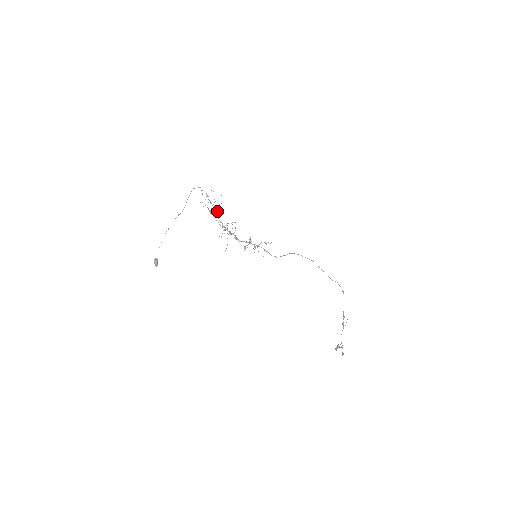
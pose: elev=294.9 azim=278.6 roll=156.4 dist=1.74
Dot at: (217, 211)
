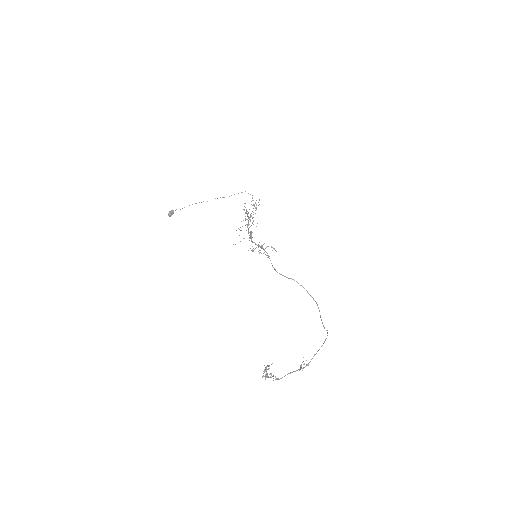
Dot at: occluded
